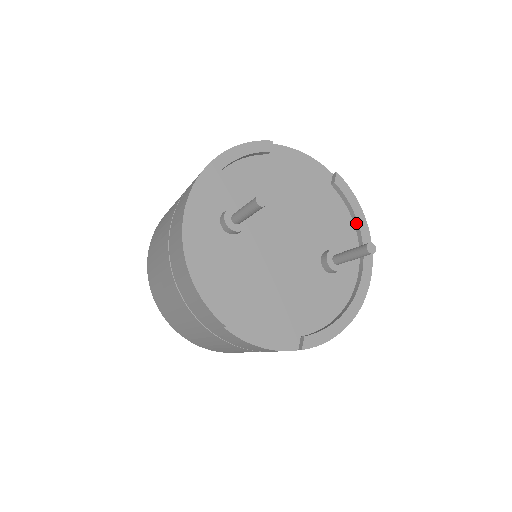
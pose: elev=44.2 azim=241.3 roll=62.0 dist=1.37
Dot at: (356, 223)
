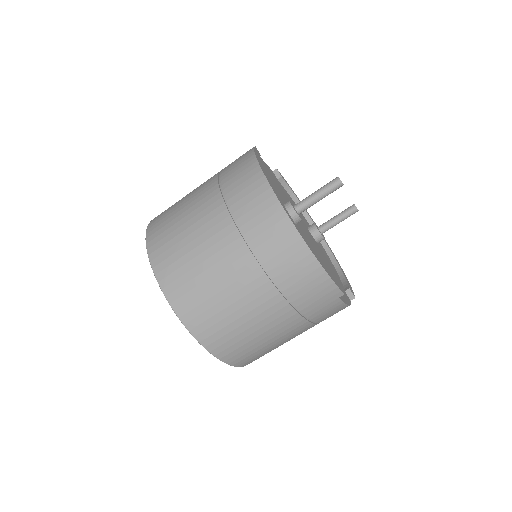
Dot at: occluded
